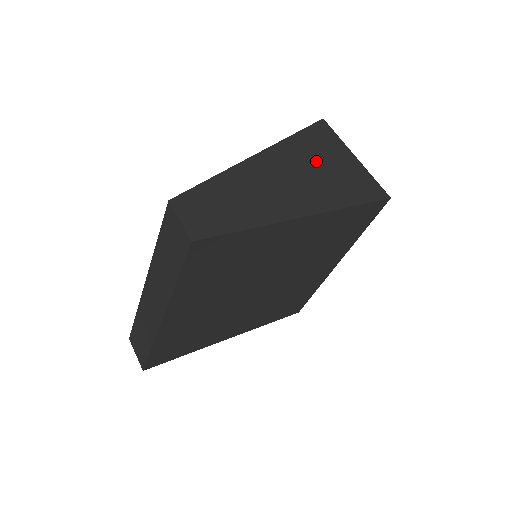
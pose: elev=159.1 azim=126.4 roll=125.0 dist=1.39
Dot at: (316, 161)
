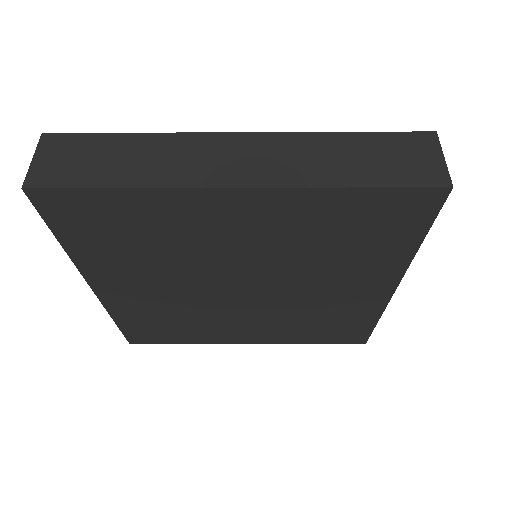
Dot at: occluded
